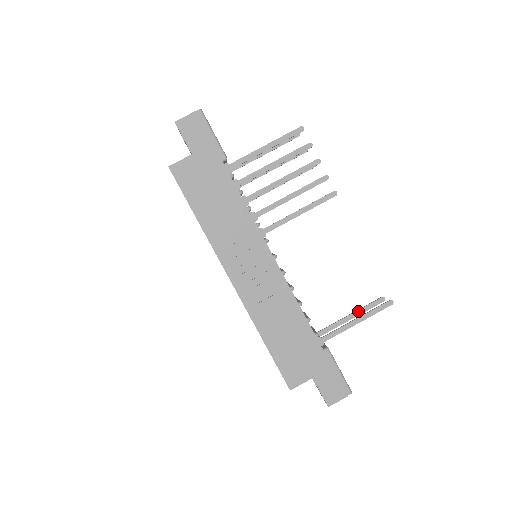
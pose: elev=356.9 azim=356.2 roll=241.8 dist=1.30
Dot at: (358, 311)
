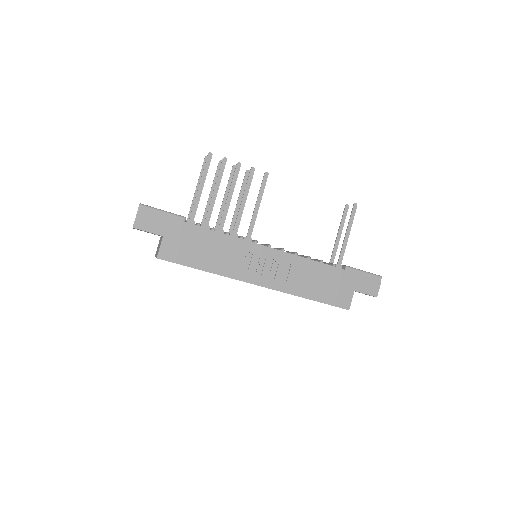
Dot at: (340, 227)
